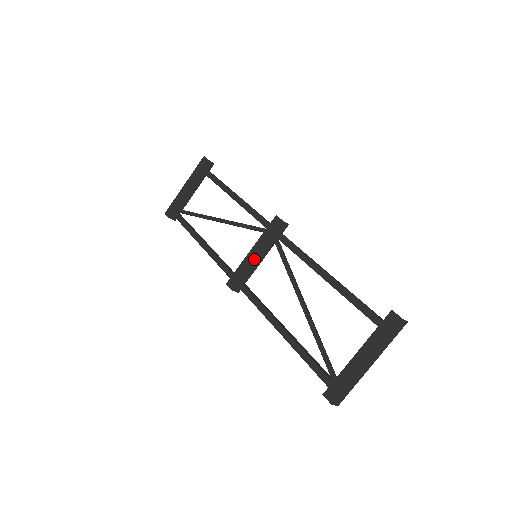
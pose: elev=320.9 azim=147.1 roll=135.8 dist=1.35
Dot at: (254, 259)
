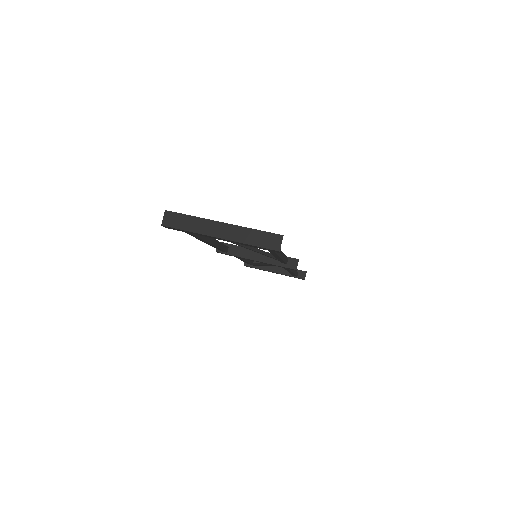
Dot at: occluded
